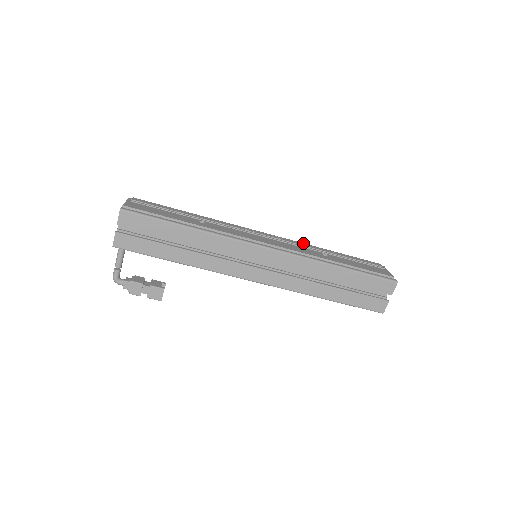
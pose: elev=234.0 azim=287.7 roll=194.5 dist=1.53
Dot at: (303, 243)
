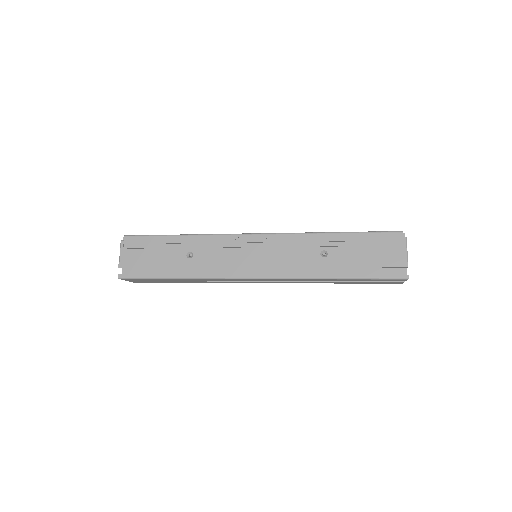
Dot at: (302, 235)
